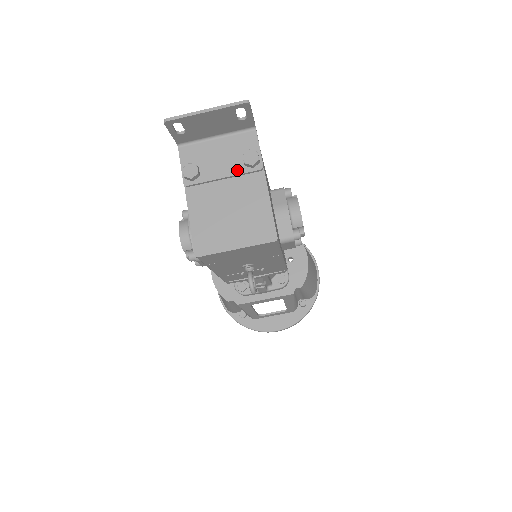
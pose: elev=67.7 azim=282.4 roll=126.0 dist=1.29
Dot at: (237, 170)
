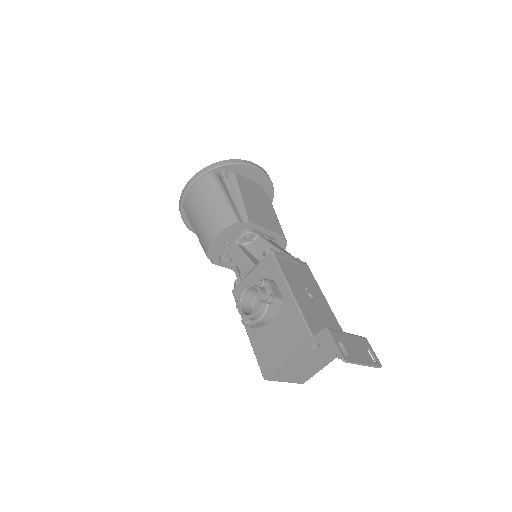
Dot at: (331, 354)
